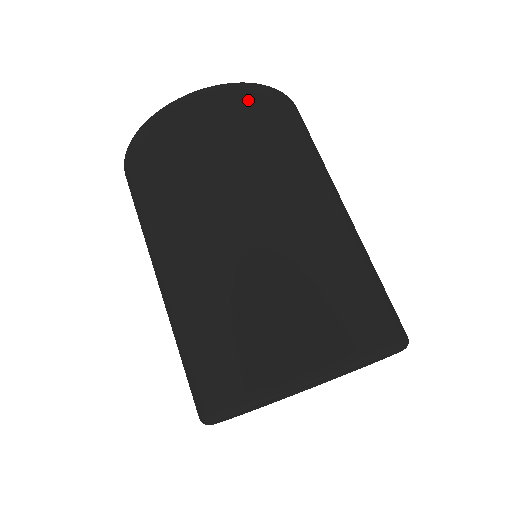
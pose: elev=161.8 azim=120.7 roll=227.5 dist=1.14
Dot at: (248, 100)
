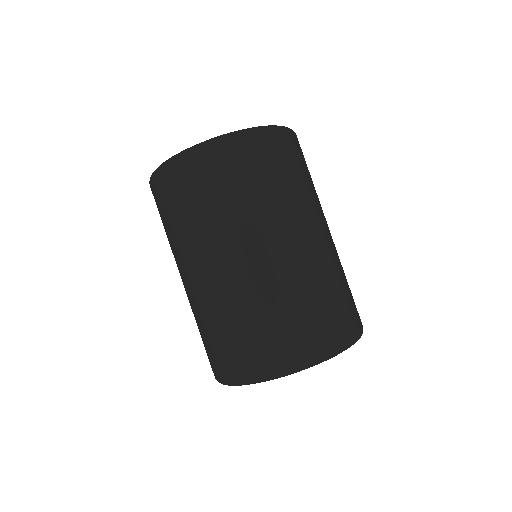
Dot at: occluded
